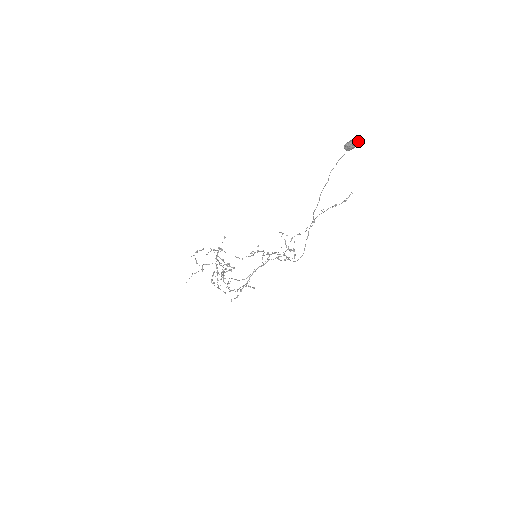
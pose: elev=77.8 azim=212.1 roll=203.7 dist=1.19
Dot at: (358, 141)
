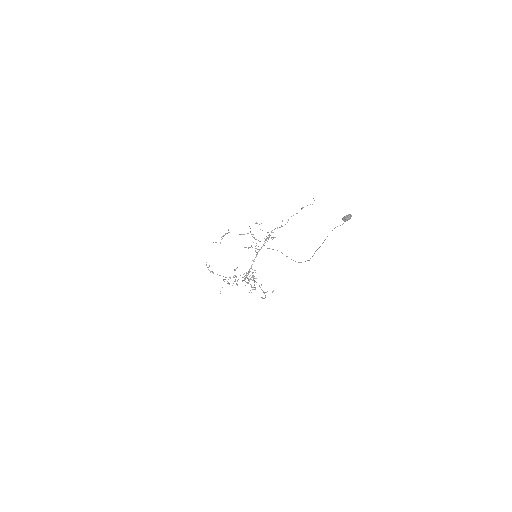
Dot at: (351, 216)
